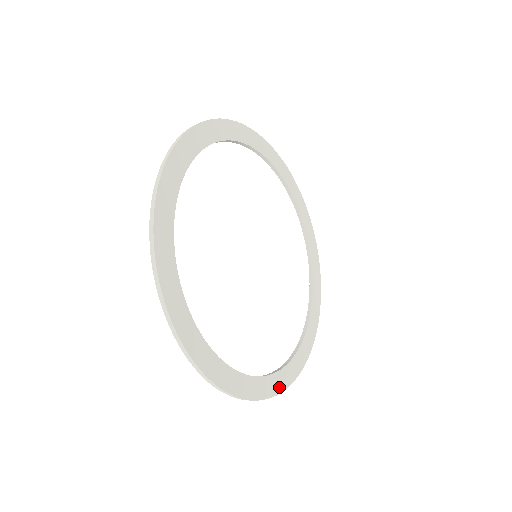
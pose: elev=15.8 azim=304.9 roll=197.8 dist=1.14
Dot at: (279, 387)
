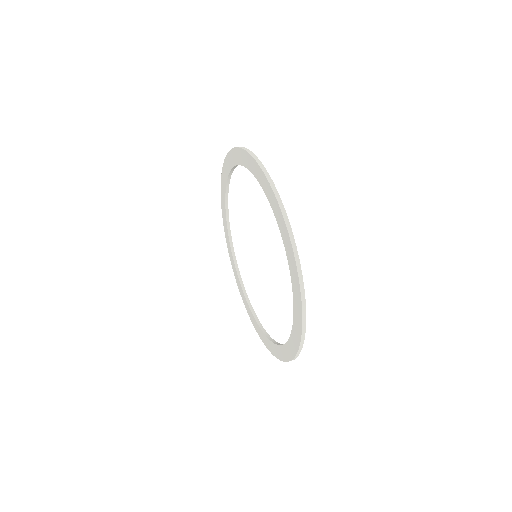
Dot at: occluded
